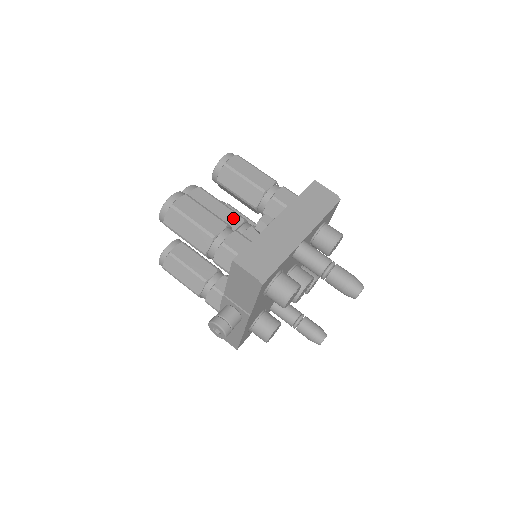
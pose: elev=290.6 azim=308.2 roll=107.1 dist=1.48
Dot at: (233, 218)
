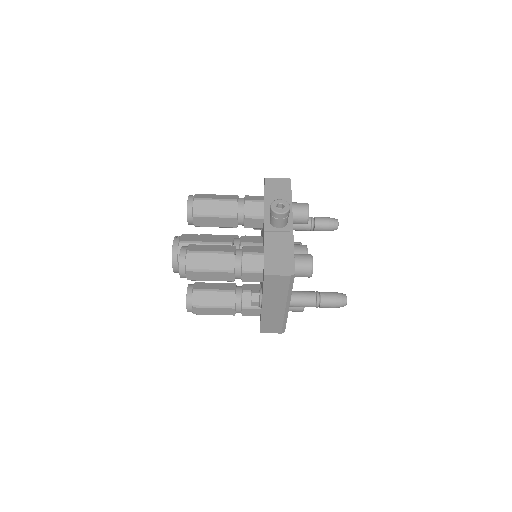
Dot at: occluded
